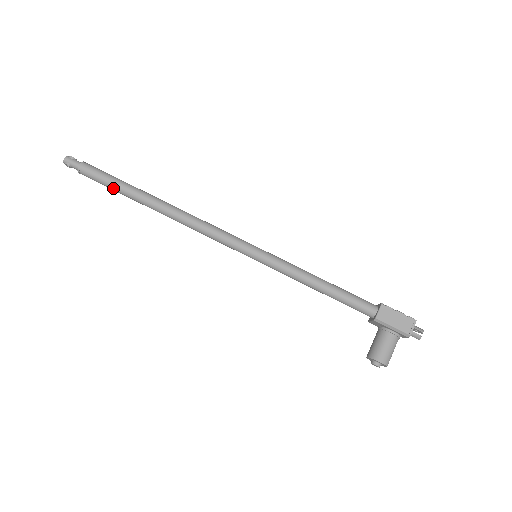
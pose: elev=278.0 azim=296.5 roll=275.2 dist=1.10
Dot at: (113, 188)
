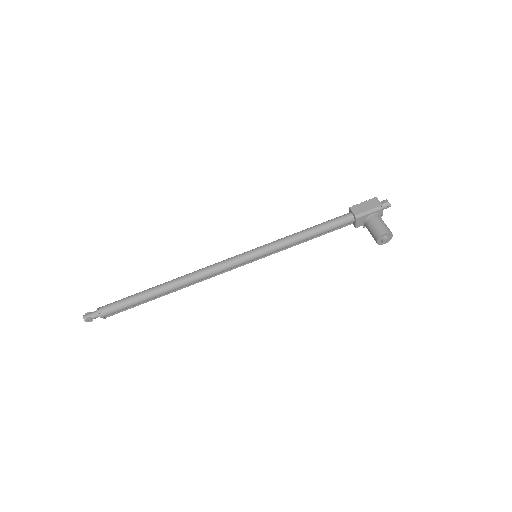
Dot at: (131, 303)
